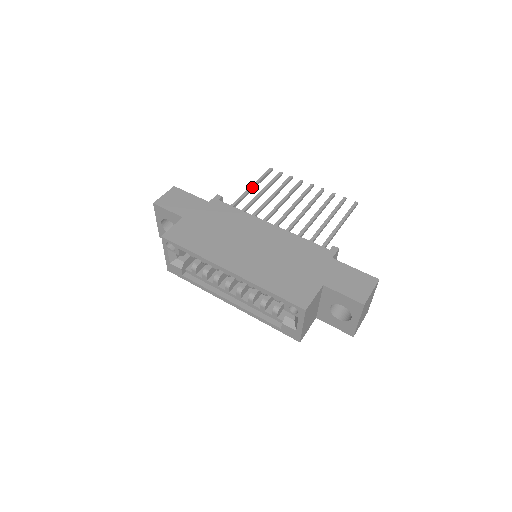
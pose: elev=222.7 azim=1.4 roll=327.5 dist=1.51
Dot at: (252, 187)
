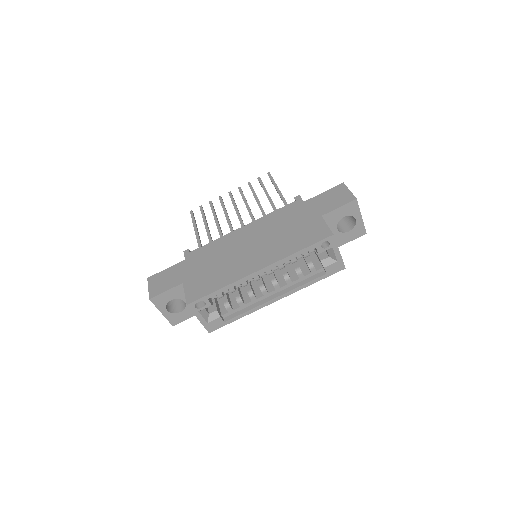
Dot at: (196, 229)
